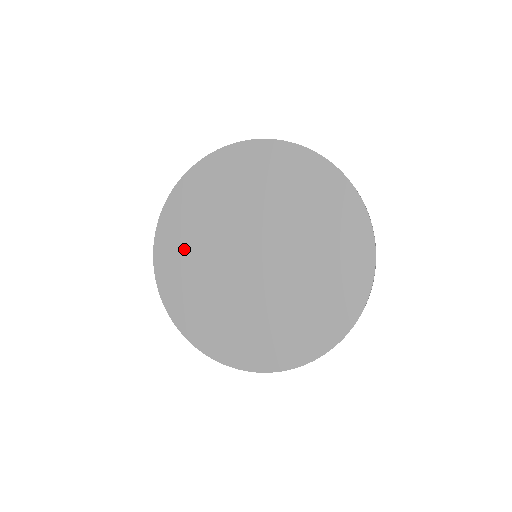
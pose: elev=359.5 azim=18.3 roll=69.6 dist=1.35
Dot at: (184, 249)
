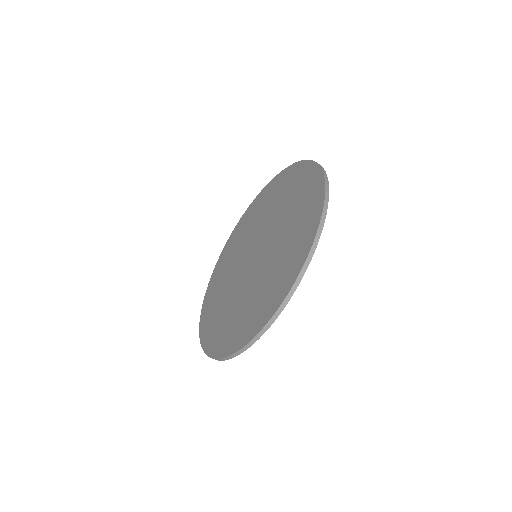
Dot at: (223, 269)
